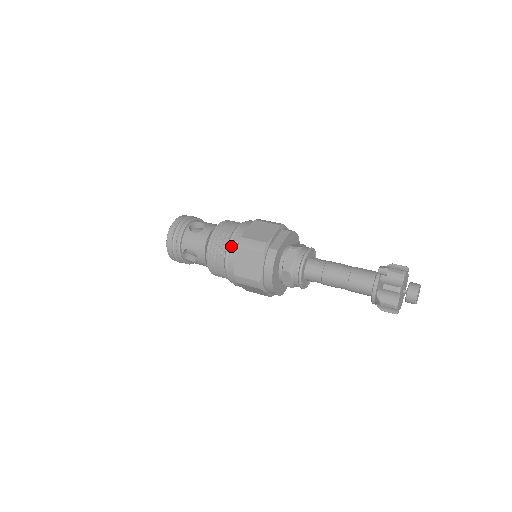
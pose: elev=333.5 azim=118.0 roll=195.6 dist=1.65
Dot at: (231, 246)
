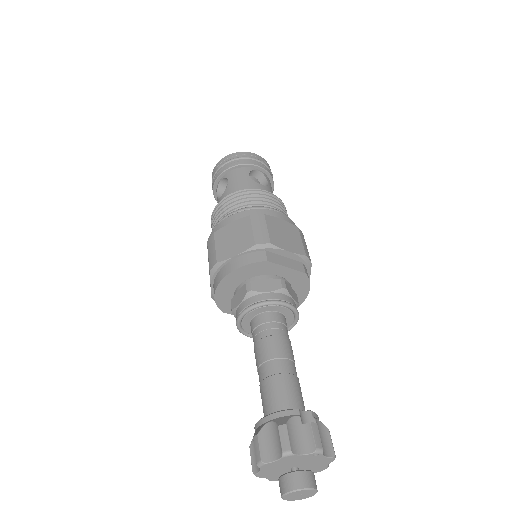
Dot at: (248, 210)
